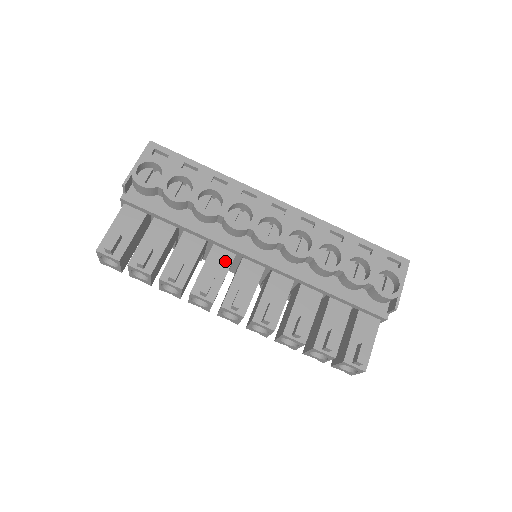
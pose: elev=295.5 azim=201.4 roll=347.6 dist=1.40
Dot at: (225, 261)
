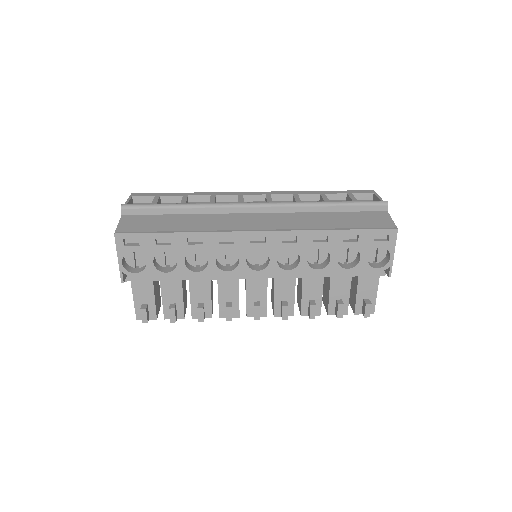
Dot at: (233, 285)
